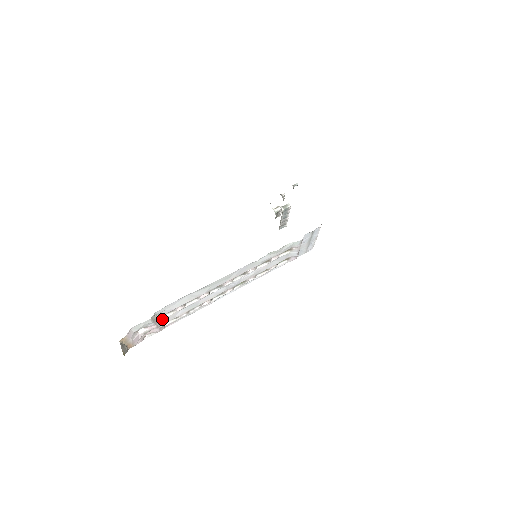
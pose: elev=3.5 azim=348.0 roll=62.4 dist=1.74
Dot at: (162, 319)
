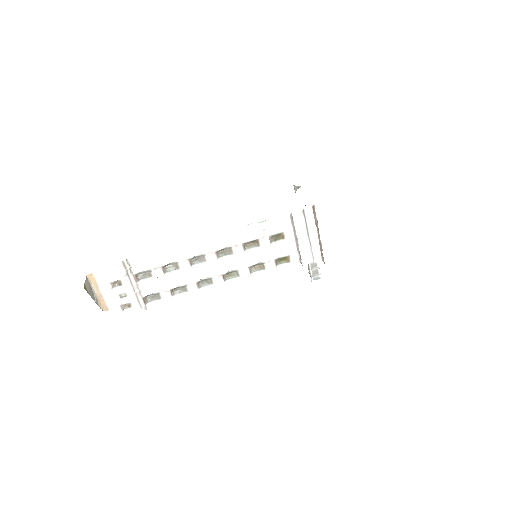
Dot at: (140, 284)
